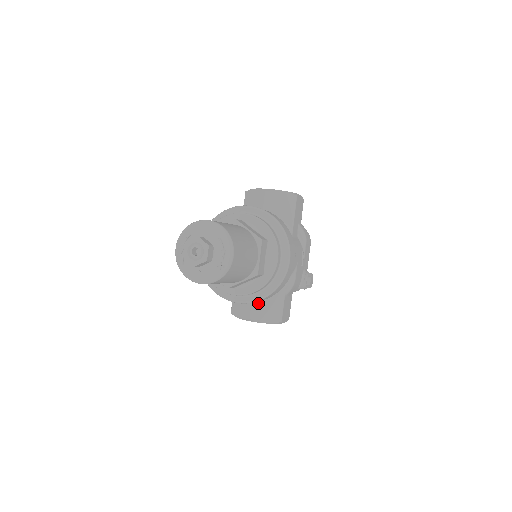
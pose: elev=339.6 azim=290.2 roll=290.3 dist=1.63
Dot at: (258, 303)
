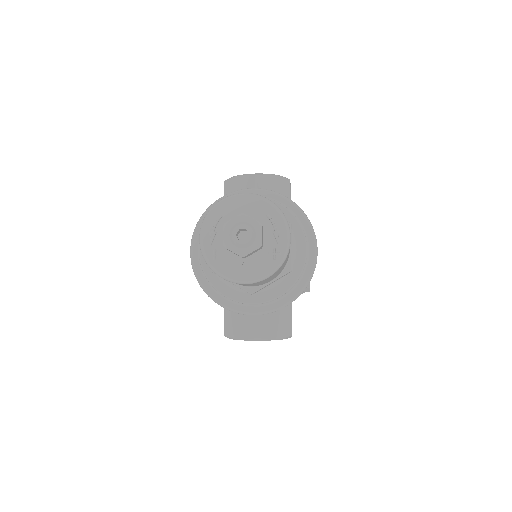
Dot at: (264, 316)
